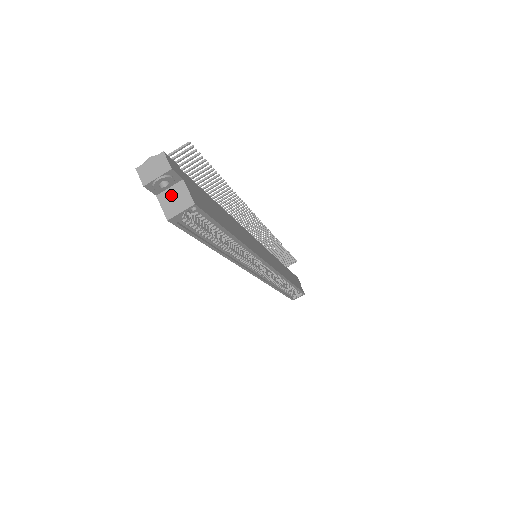
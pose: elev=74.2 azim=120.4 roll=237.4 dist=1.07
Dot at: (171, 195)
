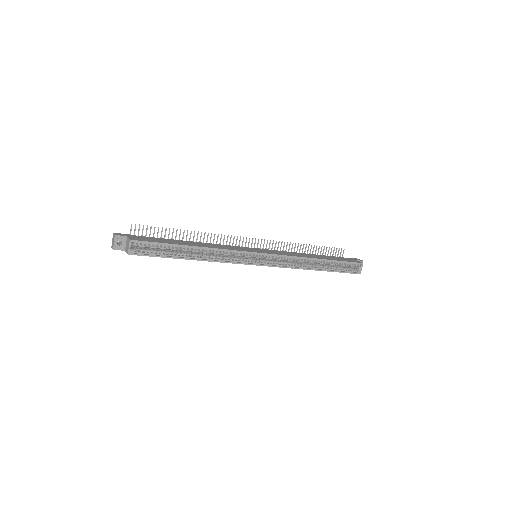
Dot at: (127, 245)
